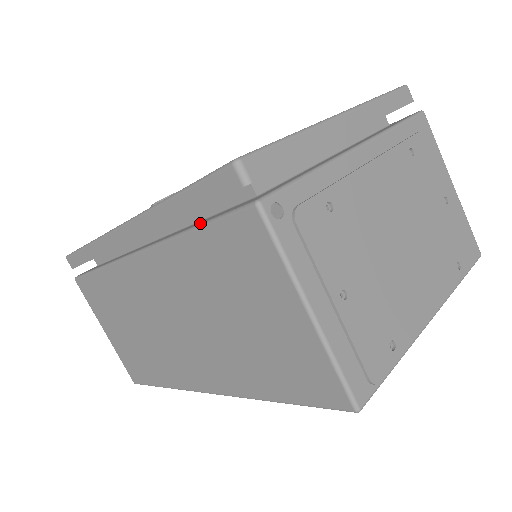
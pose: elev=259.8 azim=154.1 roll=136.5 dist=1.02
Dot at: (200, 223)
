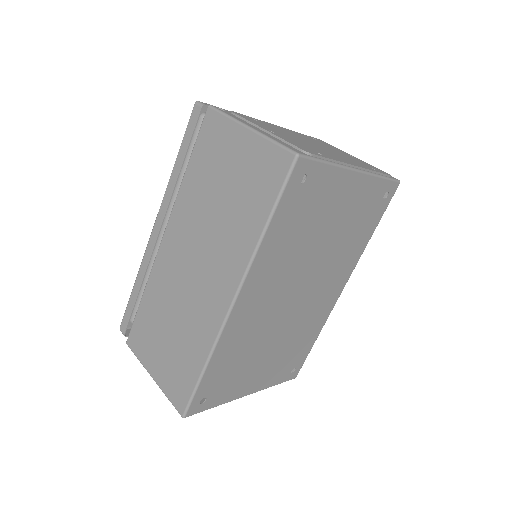
Dot at: (191, 157)
